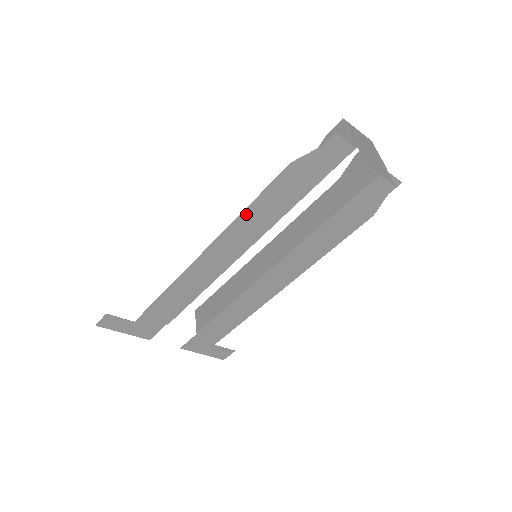
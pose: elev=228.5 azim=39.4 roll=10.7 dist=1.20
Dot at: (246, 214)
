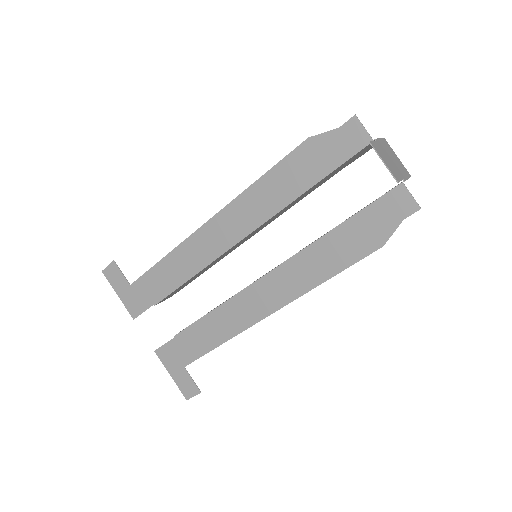
Dot at: (256, 187)
